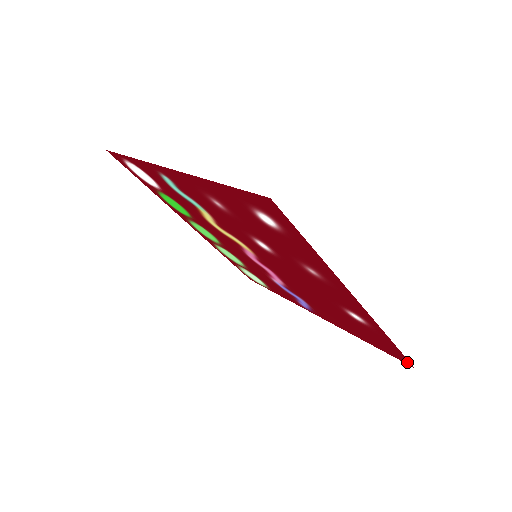
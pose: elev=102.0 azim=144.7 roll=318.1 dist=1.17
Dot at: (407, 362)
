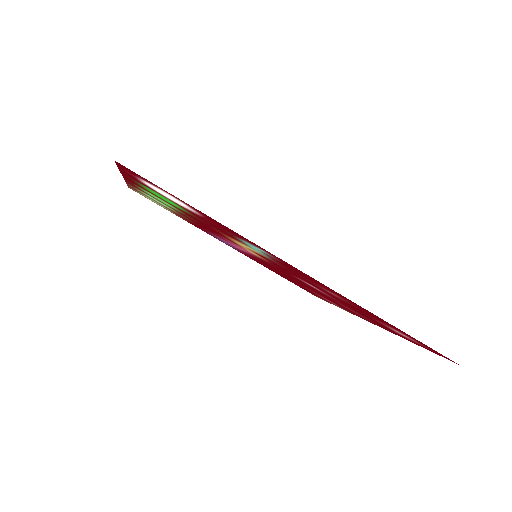
Dot at: (316, 296)
